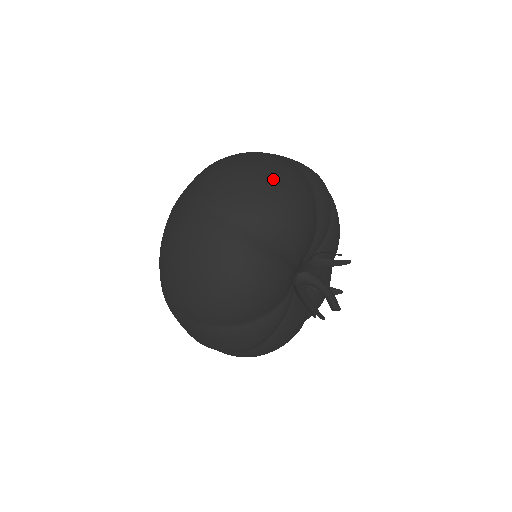
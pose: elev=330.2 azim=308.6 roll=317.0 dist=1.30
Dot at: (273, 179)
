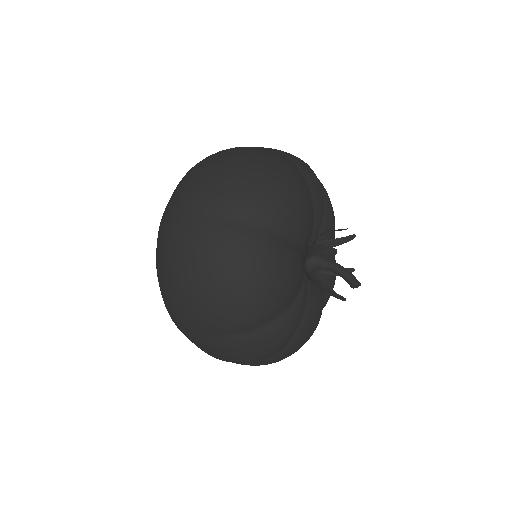
Dot at: (260, 167)
